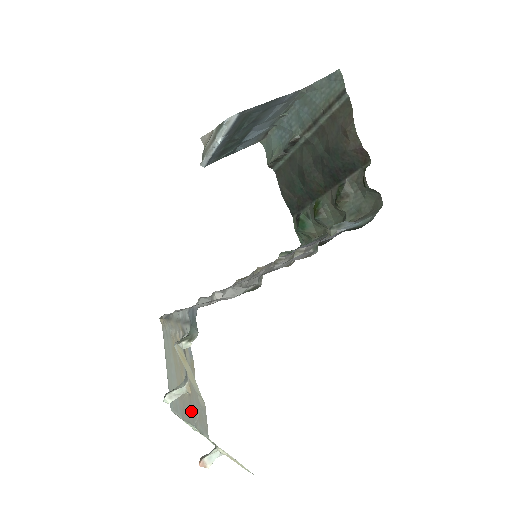
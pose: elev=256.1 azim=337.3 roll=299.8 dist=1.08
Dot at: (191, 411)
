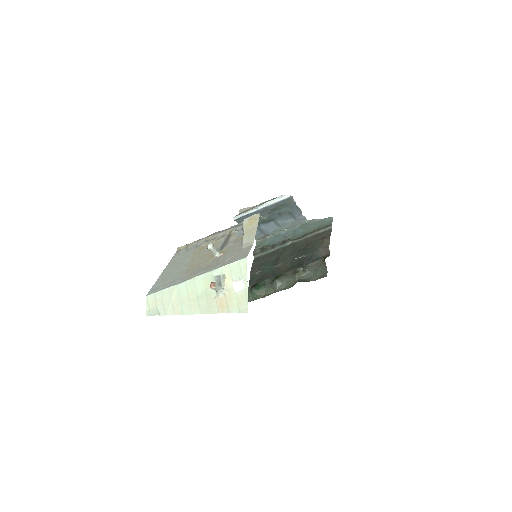
Dot at: (215, 264)
